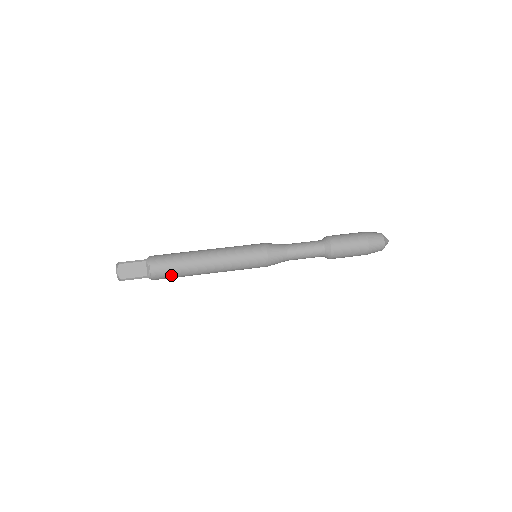
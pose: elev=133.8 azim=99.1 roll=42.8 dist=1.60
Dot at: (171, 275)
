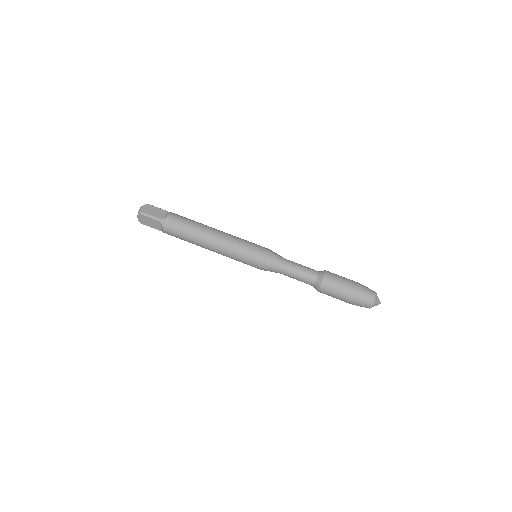
Dot at: occluded
